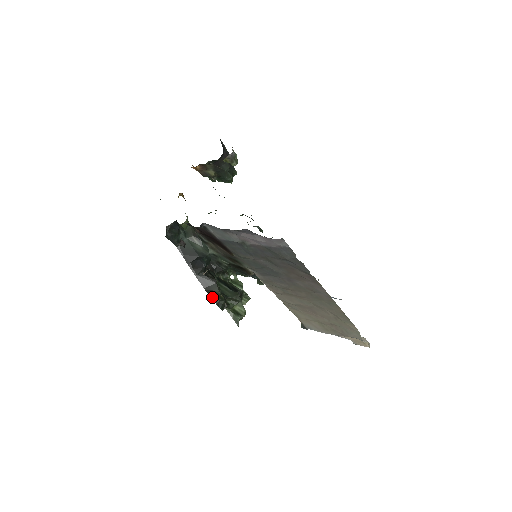
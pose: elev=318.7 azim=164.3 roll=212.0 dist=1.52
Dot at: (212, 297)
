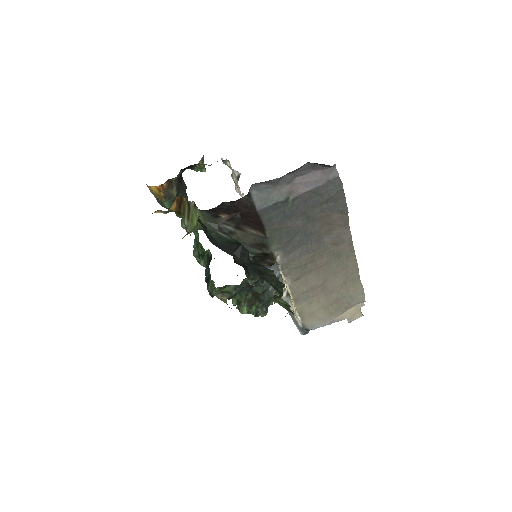
Dot at: (269, 283)
